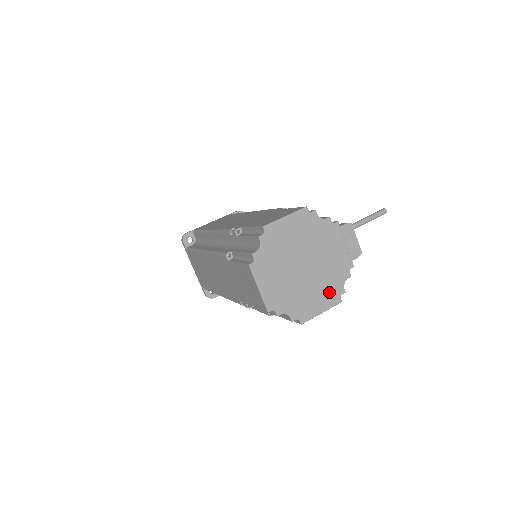
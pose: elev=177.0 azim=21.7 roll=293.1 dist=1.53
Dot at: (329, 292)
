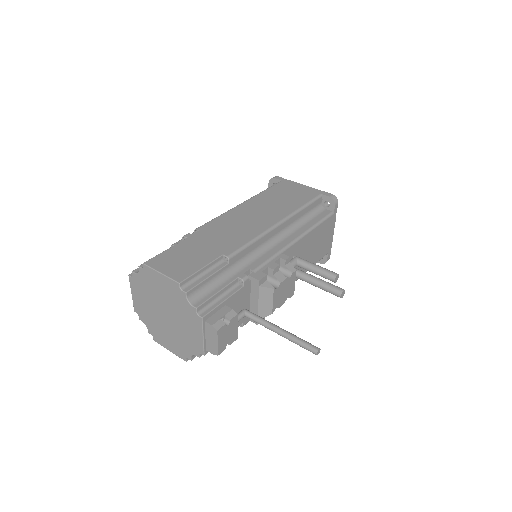
Dot at: (178, 347)
